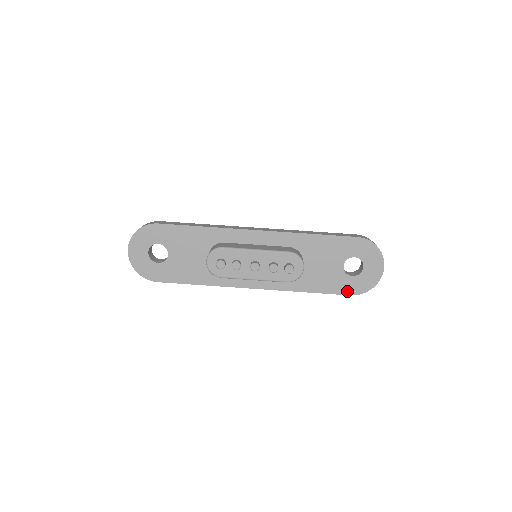
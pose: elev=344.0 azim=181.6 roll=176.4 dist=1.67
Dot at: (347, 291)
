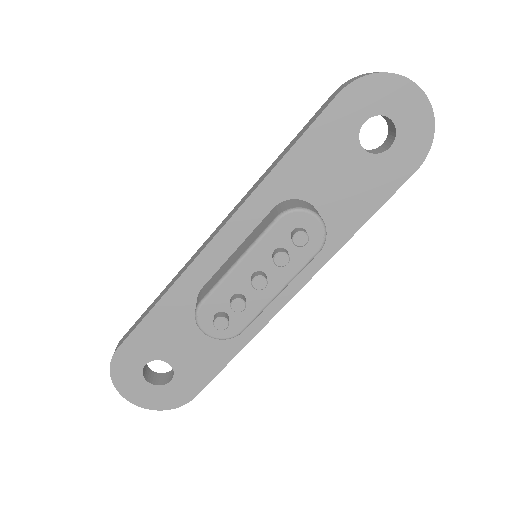
Dot at: (406, 171)
